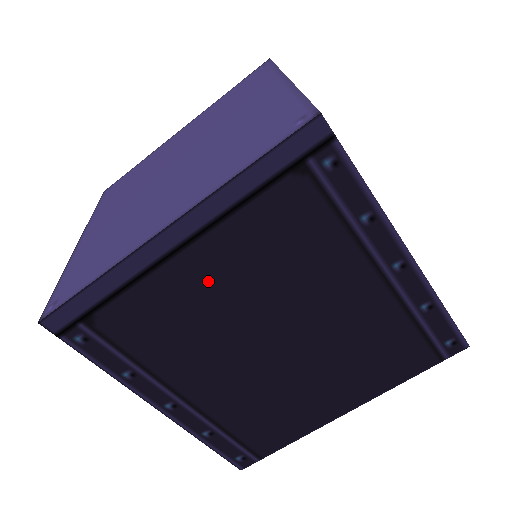
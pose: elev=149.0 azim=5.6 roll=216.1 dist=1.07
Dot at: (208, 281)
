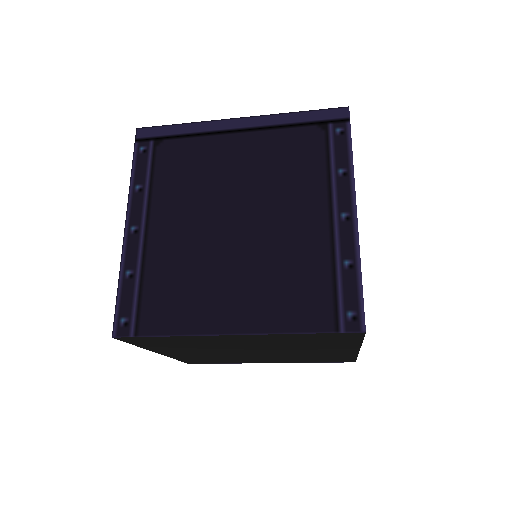
Dot at: (233, 157)
